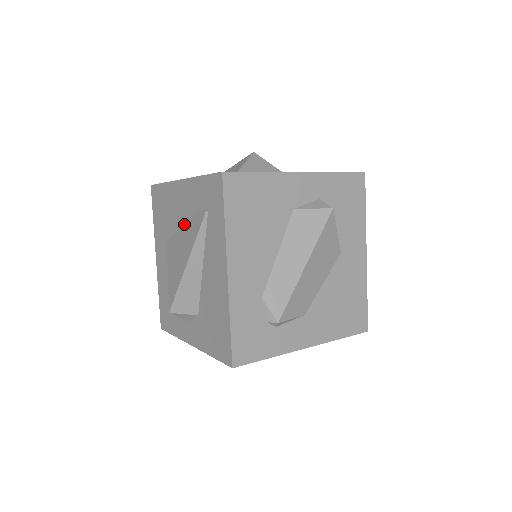
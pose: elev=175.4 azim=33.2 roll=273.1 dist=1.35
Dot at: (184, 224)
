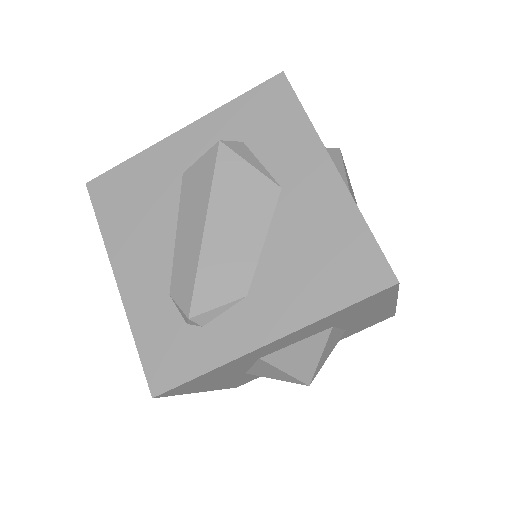
Dot at: occluded
